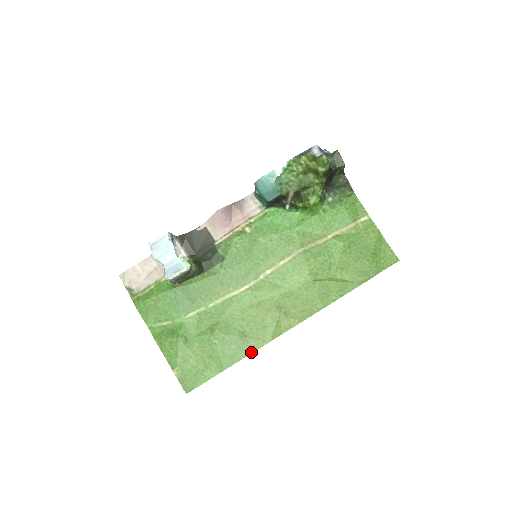
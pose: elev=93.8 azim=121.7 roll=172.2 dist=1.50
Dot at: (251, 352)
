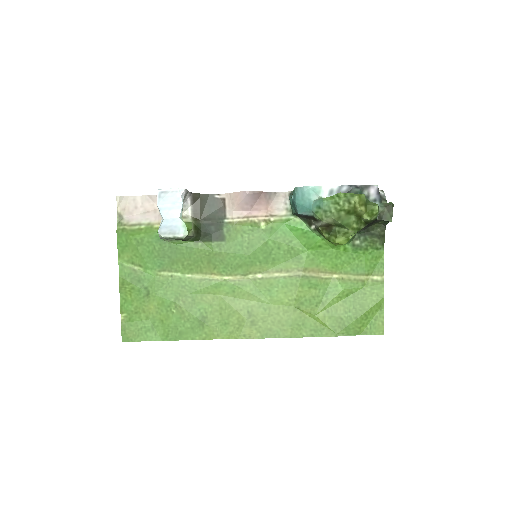
Dot at: (201, 338)
